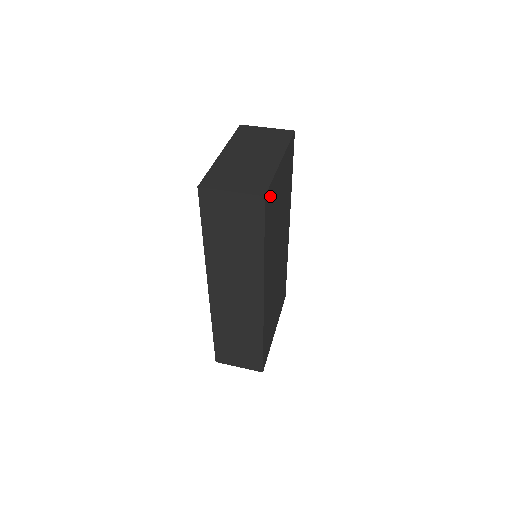
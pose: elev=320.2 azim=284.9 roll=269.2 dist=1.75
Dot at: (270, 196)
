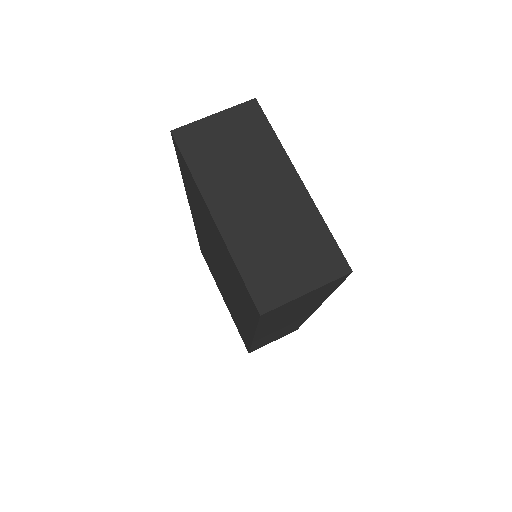
Dot at: occluded
